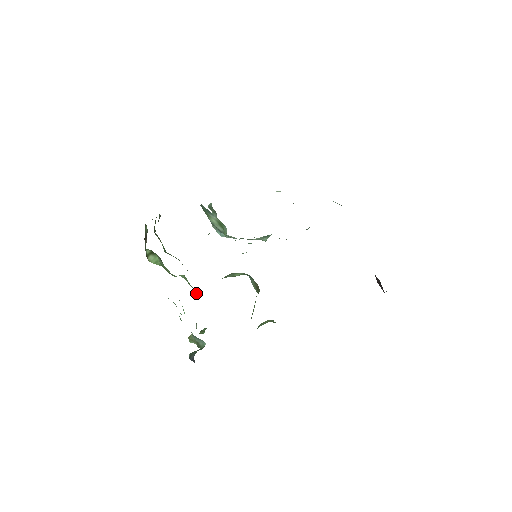
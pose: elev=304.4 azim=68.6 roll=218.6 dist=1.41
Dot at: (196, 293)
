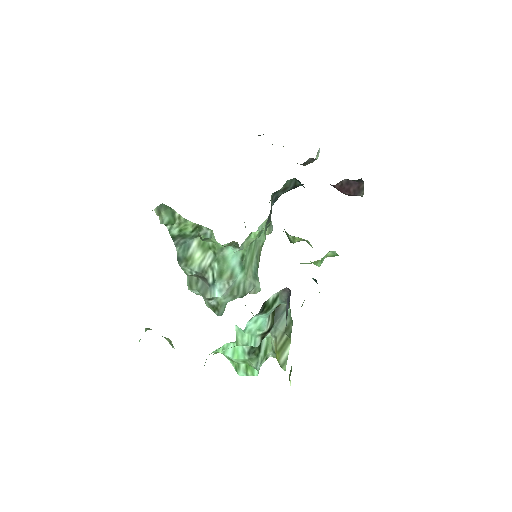
Dot at: occluded
